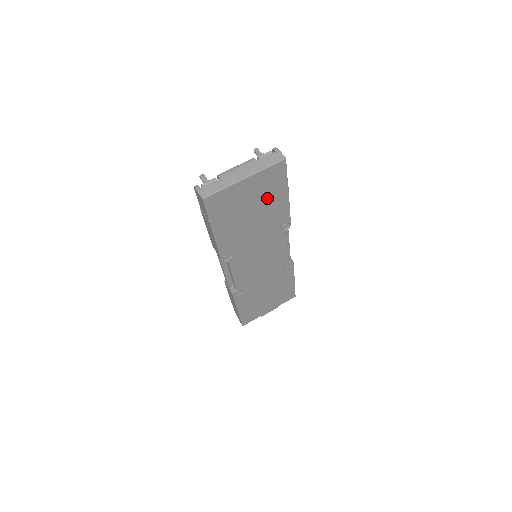
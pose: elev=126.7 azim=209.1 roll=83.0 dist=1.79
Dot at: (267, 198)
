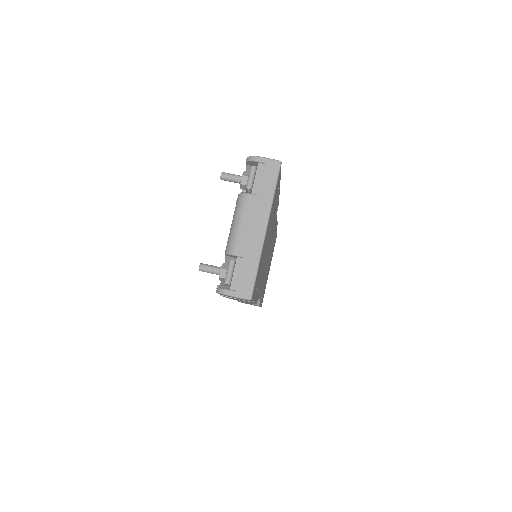
Dot at: occluded
